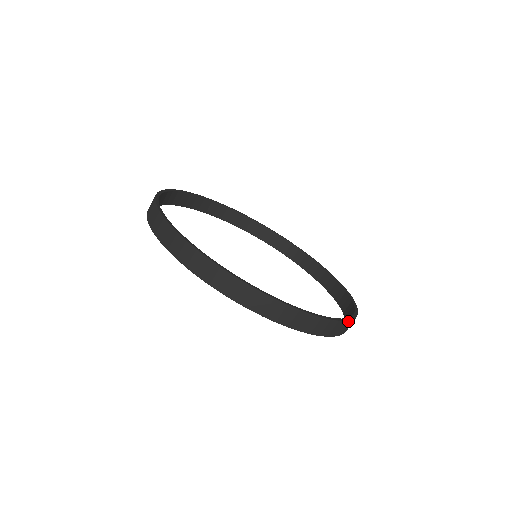
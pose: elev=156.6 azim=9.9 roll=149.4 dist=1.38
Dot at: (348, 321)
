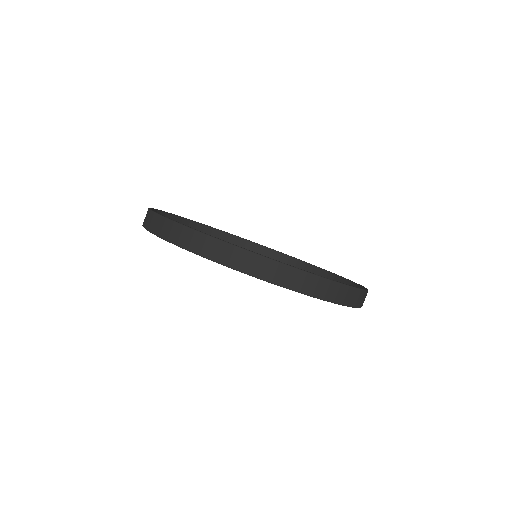
Dot at: occluded
